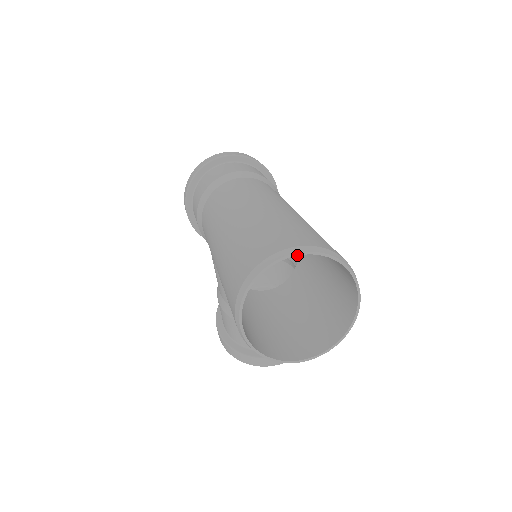
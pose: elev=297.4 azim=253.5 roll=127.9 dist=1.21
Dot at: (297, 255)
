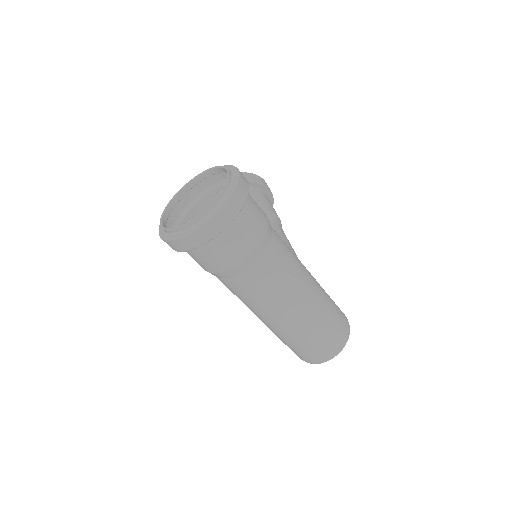
Dot at: (333, 357)
